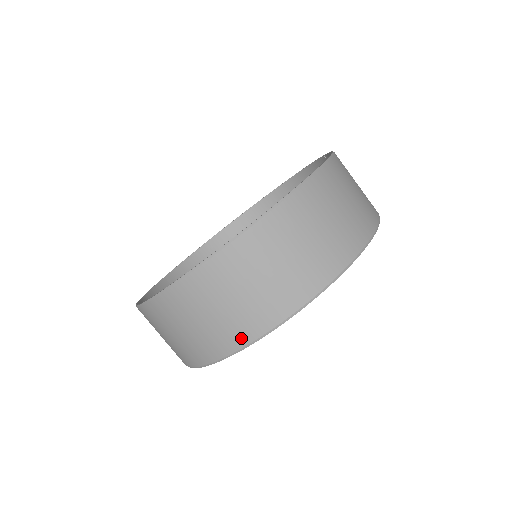
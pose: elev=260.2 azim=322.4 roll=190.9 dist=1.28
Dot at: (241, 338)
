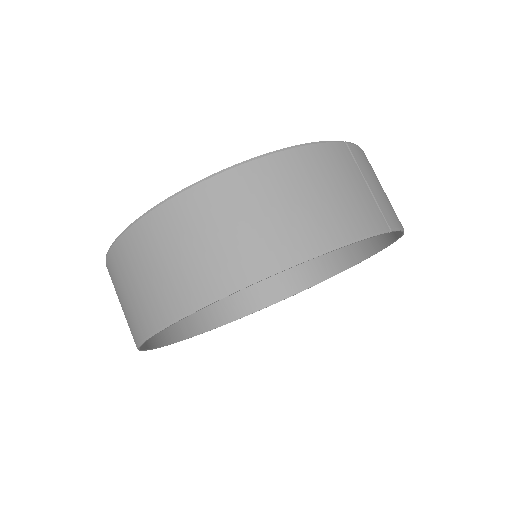
Dot at: (133, 338)
